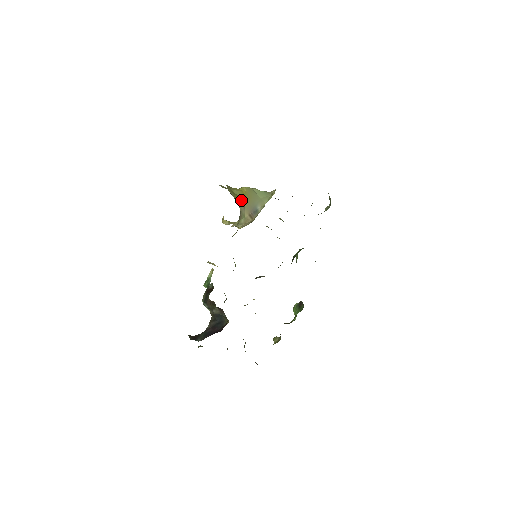
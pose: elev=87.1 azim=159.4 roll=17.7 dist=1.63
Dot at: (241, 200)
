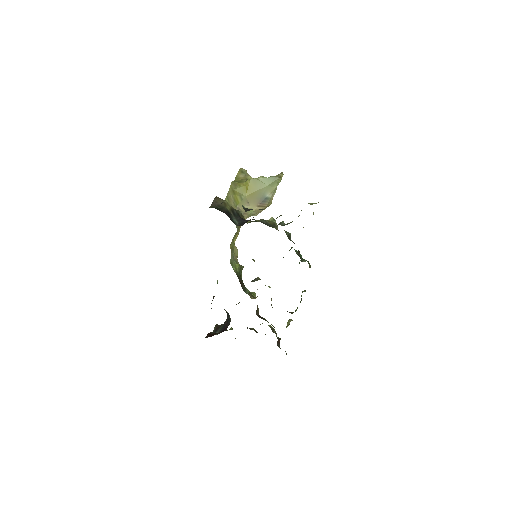
Dot at: (243, 198)
